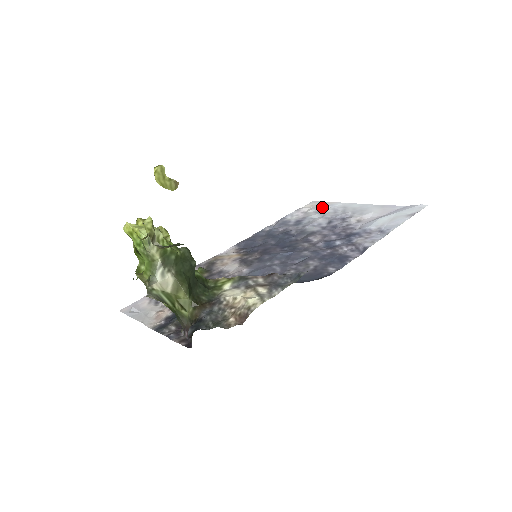
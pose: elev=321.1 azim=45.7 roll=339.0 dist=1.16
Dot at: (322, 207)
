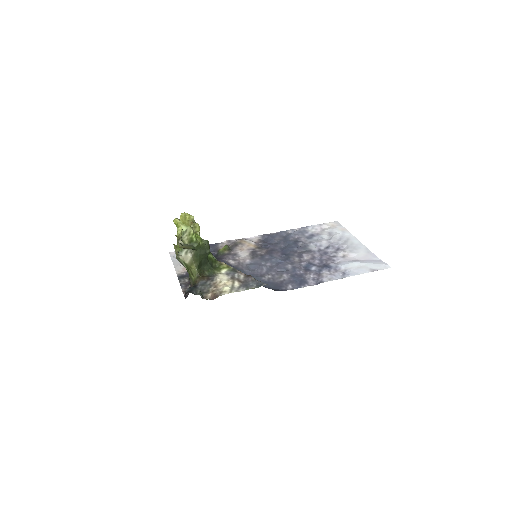
Dot at: (337, 230)
